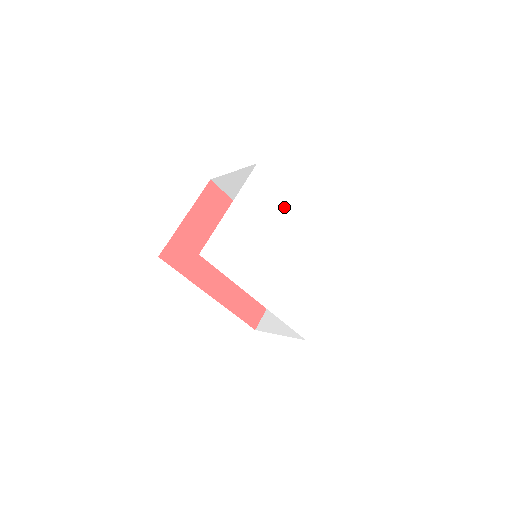
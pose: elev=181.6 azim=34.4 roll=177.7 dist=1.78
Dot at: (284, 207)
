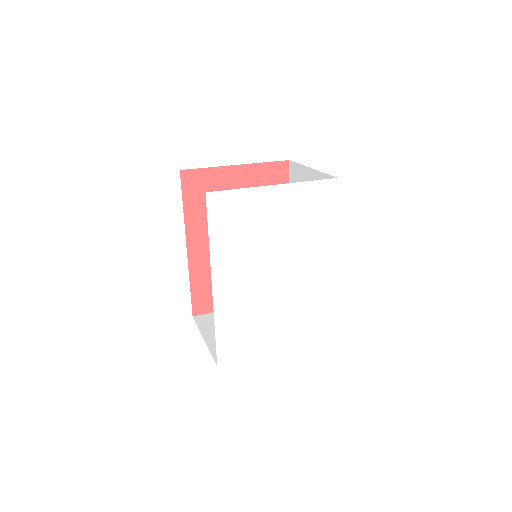
Dot at: (321, 239)
